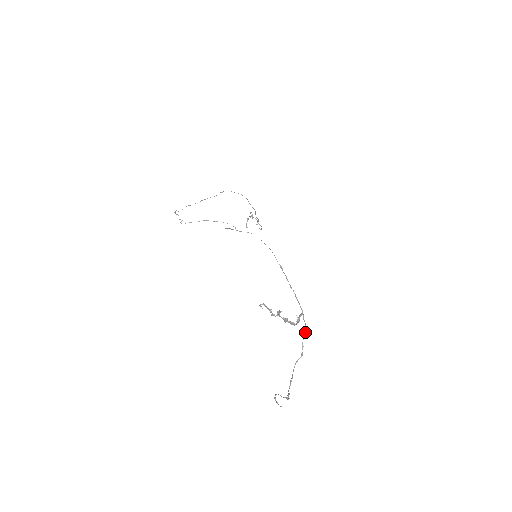
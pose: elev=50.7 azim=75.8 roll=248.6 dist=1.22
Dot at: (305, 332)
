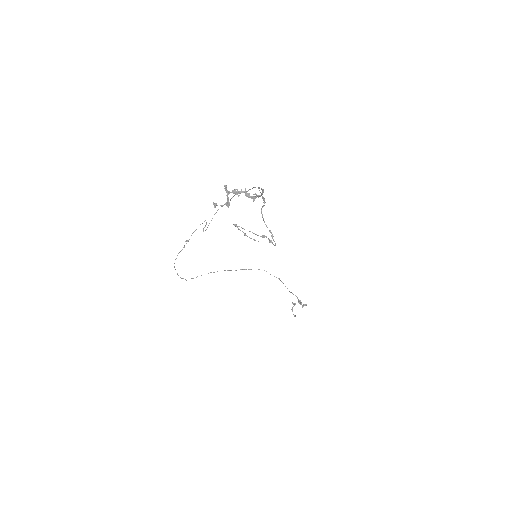
Dot at: (262, 191)
